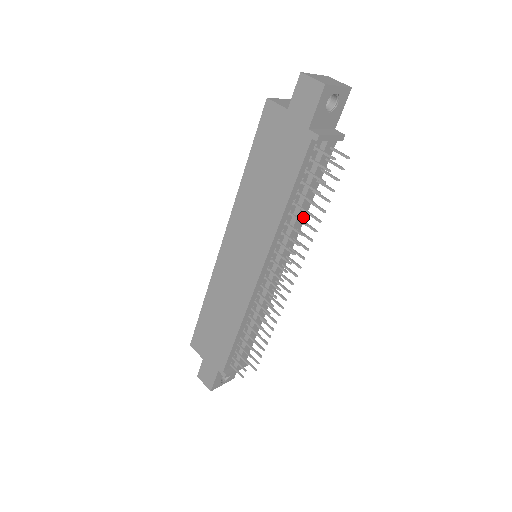
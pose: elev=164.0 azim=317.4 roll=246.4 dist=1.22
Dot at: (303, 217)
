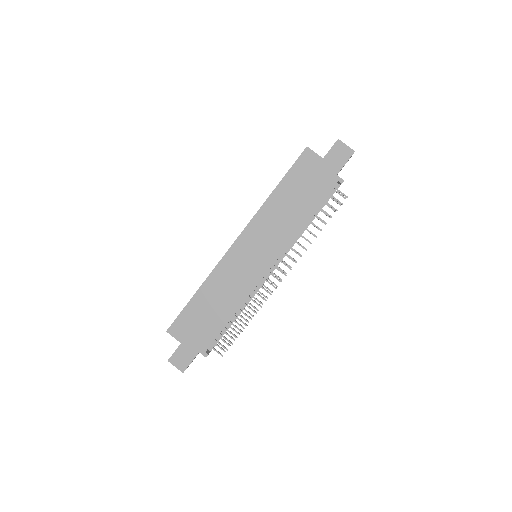
Dot at: occluded
